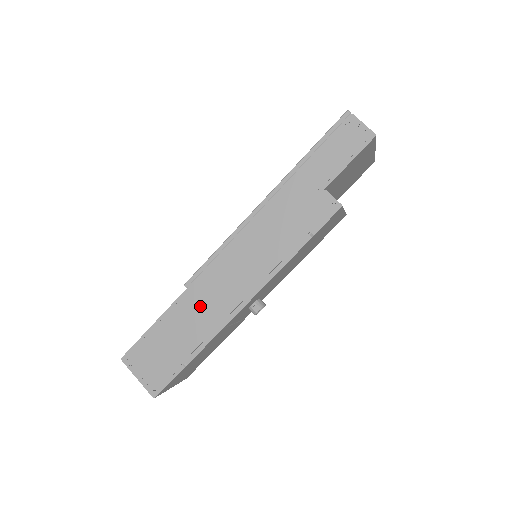
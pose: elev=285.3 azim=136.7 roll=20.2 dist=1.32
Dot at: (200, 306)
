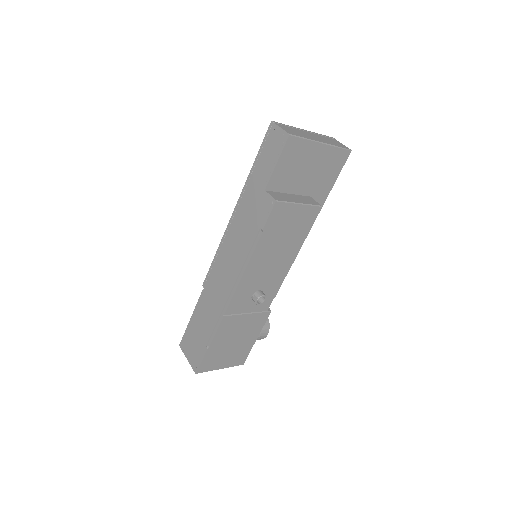
Dot at: (211, 300)
